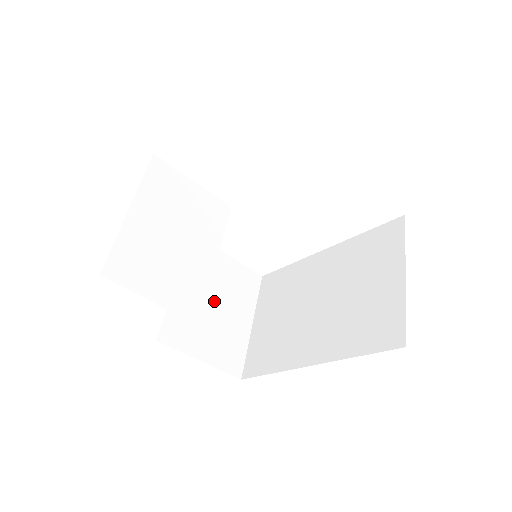
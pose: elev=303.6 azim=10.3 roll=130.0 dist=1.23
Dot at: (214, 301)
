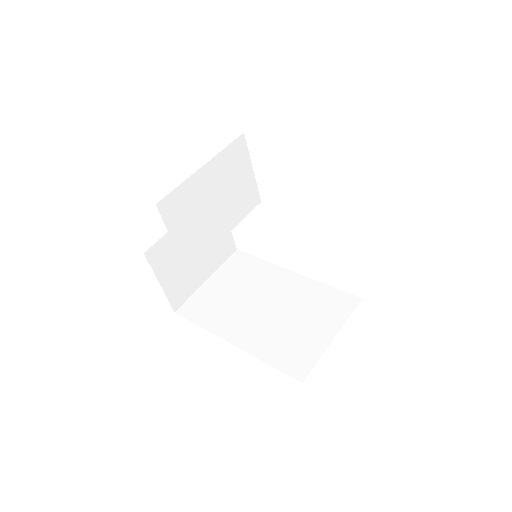
Dot at: occluded
